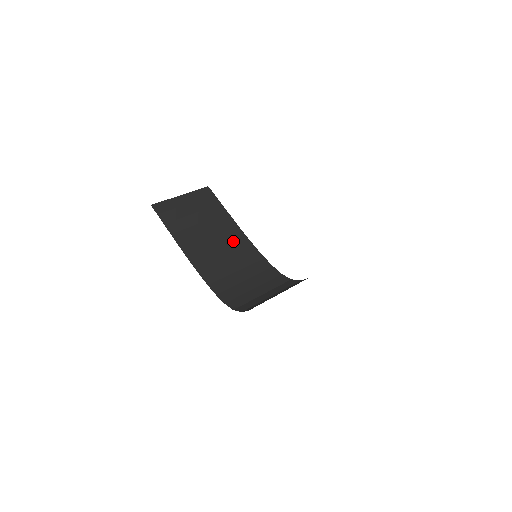
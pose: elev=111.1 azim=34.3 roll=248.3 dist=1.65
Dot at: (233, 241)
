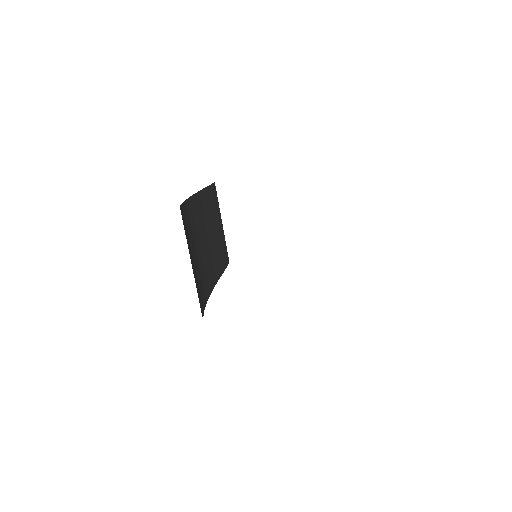
Dot at: (207, 270)
